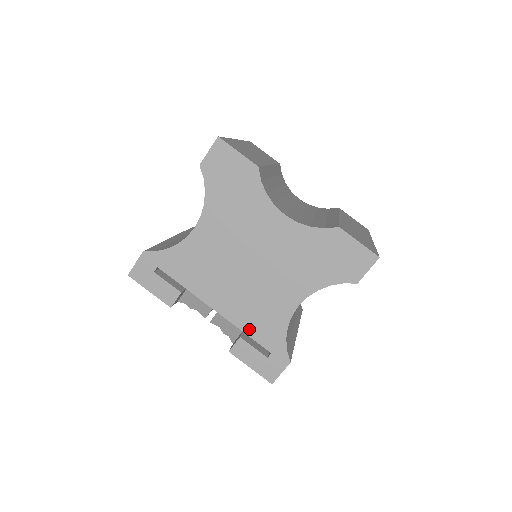
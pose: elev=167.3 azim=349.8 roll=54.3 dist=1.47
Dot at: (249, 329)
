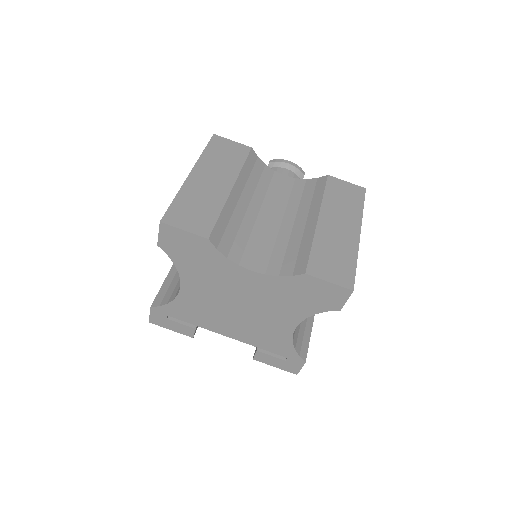
Dot at: (261, 346)
